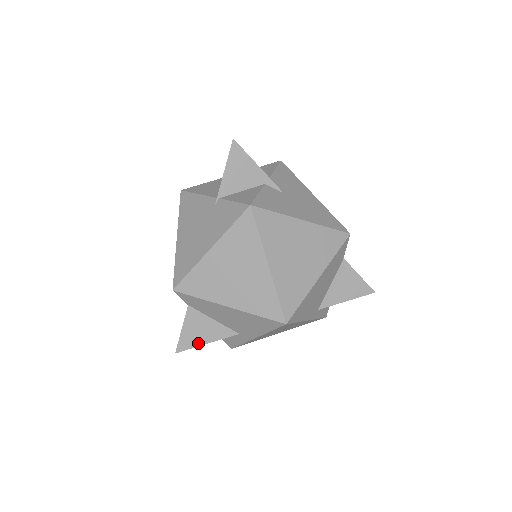
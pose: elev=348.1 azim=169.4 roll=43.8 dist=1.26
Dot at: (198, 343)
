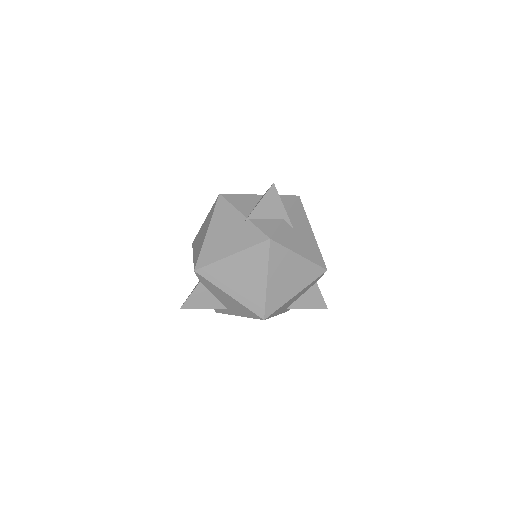
Dot at: (197, 307)
